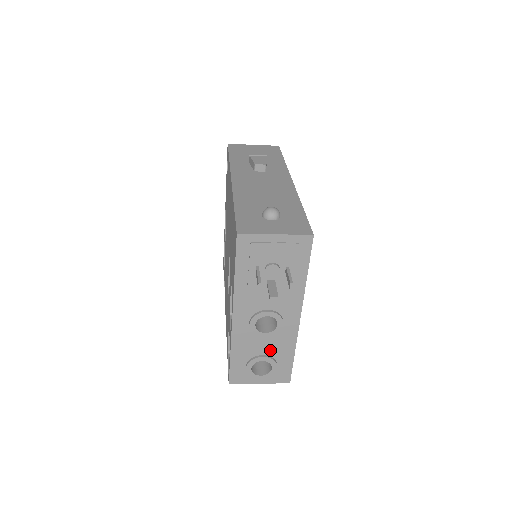
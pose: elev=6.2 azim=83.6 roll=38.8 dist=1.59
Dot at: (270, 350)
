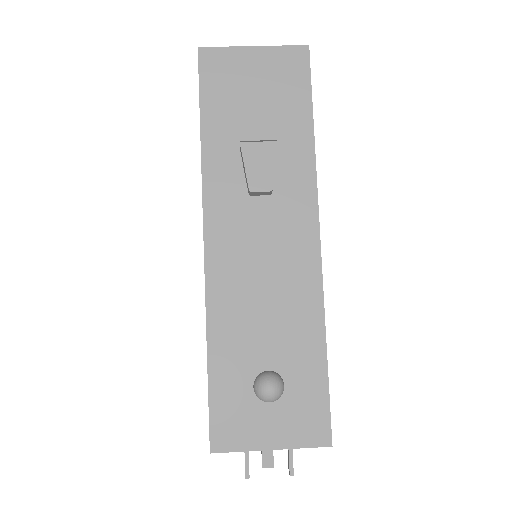
Dot at: occluded
